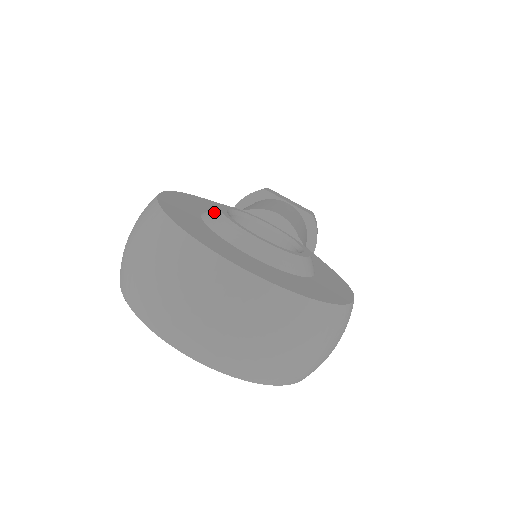
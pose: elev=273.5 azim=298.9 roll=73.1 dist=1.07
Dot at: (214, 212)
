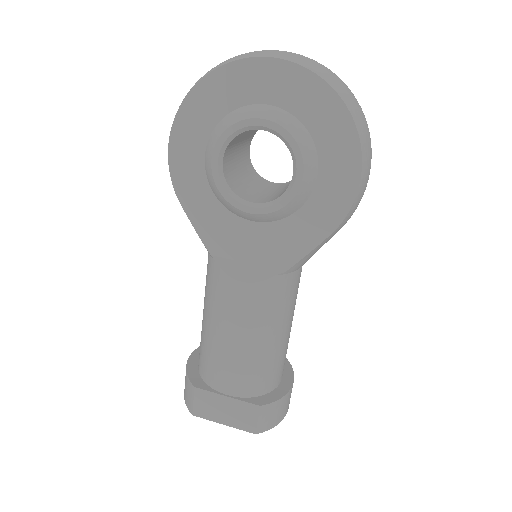
Dot at: occluded
